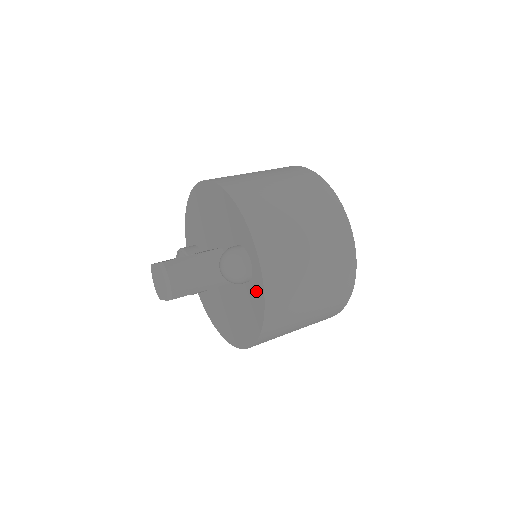
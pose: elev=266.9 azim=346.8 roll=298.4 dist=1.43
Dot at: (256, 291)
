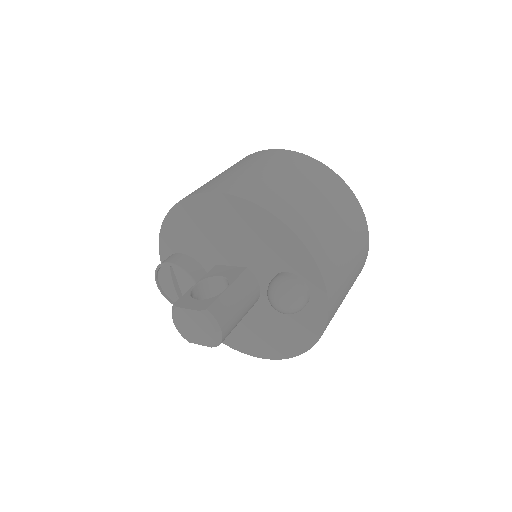
Dot at: (311, 317)
